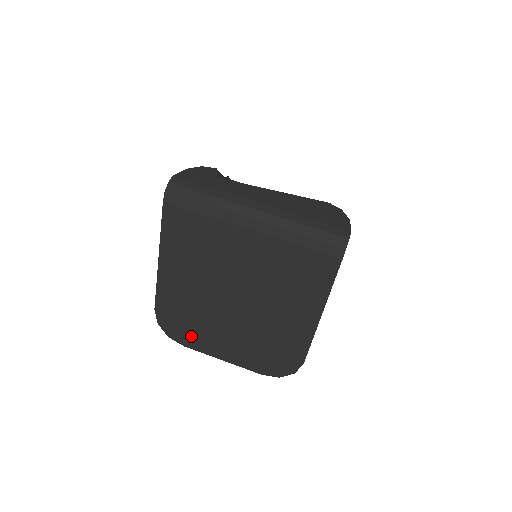
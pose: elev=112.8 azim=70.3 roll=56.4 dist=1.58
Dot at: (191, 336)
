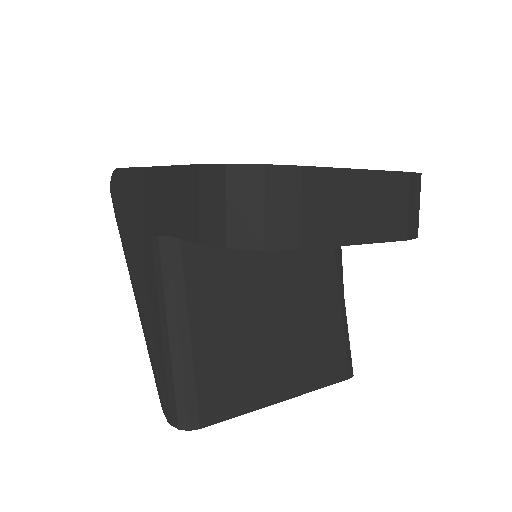
Dot at: occluded
